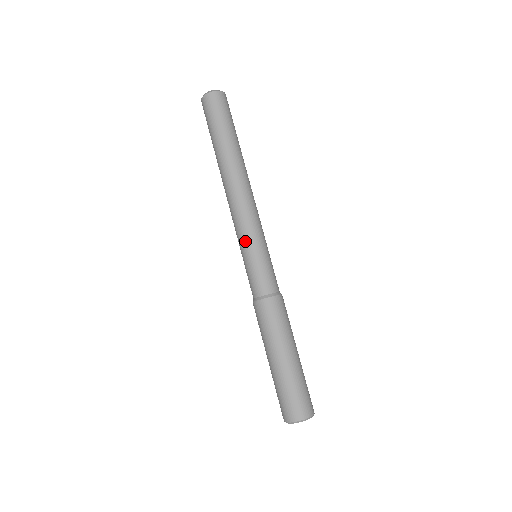
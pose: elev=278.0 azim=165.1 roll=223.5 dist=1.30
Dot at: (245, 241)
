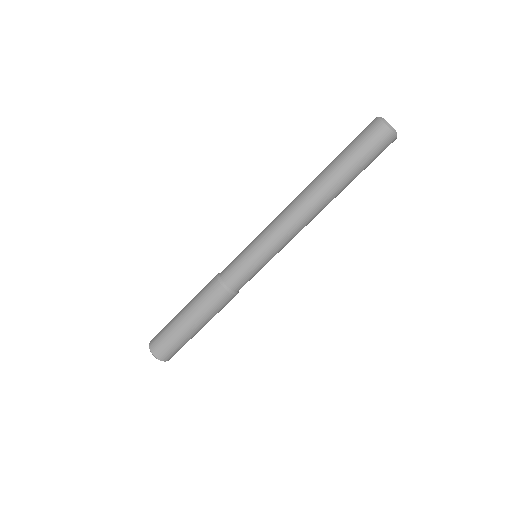
Dot at: (265, 249)
